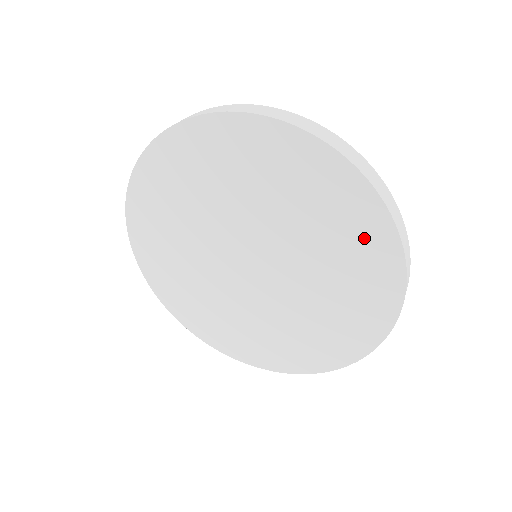
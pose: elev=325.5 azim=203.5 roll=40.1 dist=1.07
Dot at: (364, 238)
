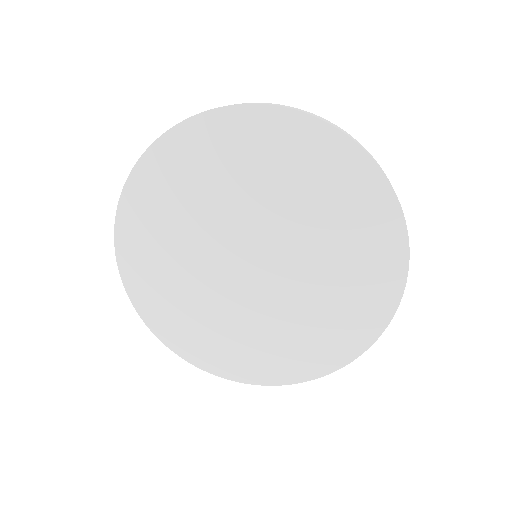
Dot at: (377, 269)
